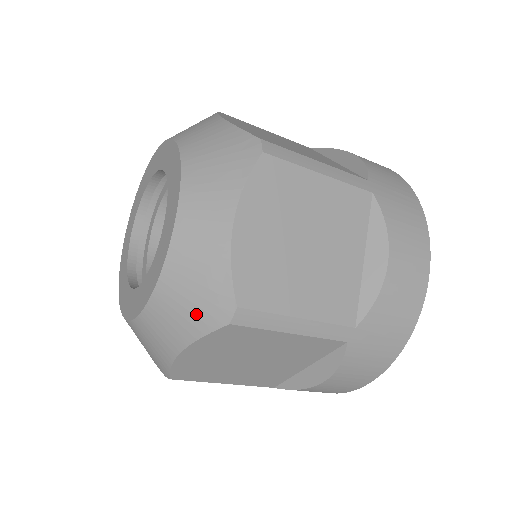
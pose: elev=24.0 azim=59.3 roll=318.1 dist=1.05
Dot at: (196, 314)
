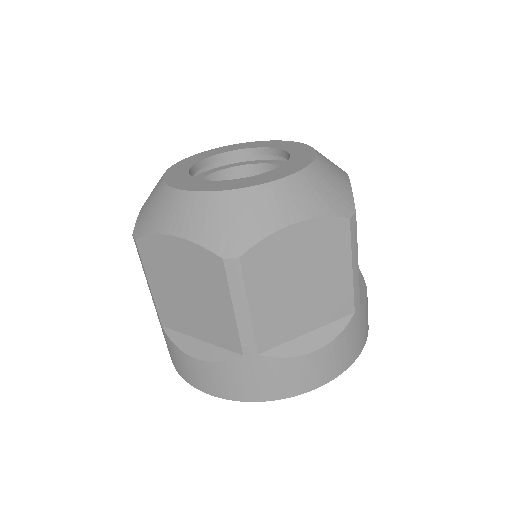
Dot at: (327, 201)
